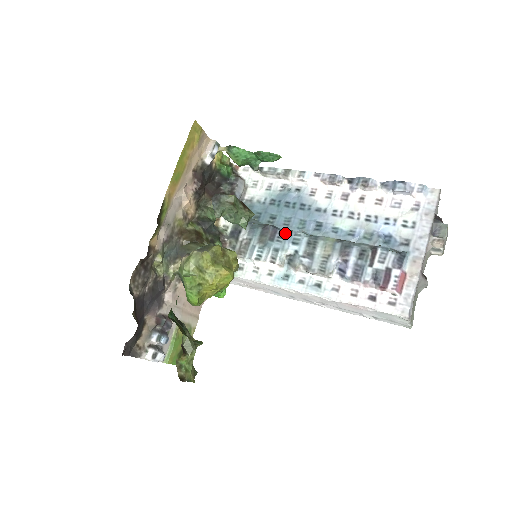
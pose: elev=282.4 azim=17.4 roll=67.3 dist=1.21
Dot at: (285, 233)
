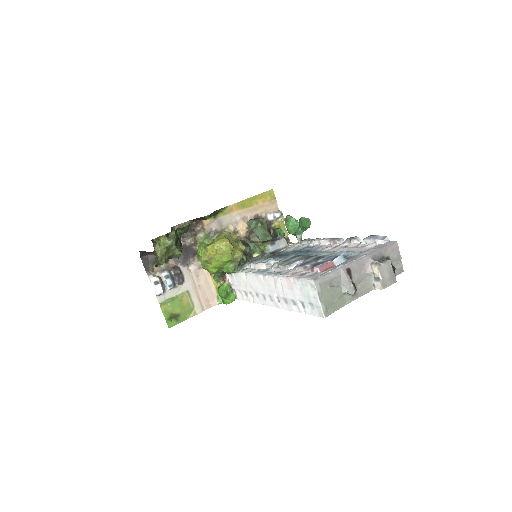
Dot at: (285, 255)
